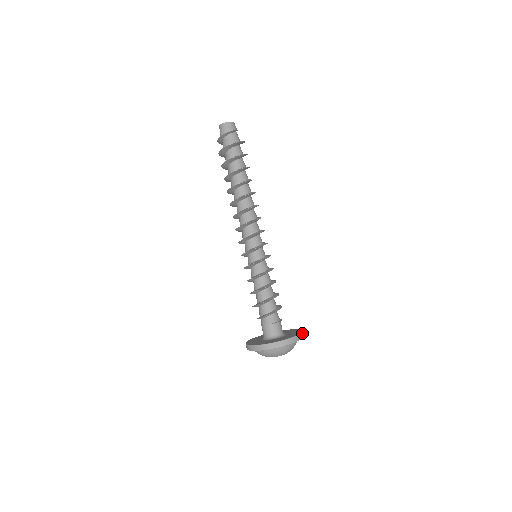
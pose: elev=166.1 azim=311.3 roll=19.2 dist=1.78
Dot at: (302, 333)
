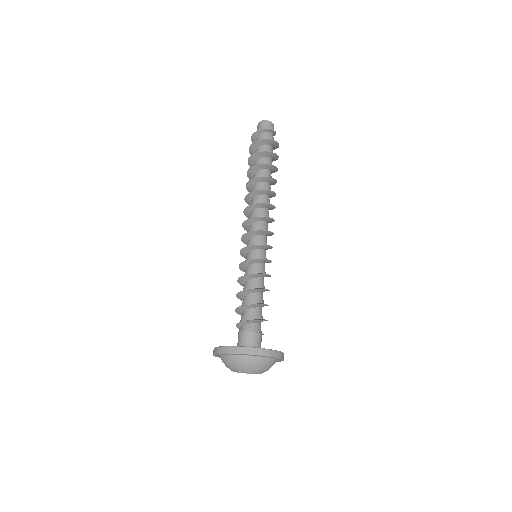
Dot at: occluded
